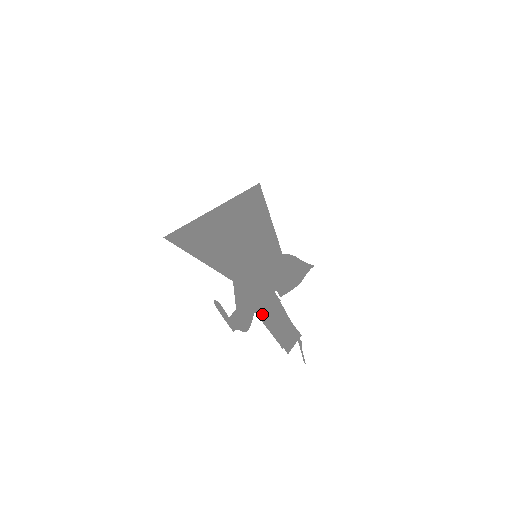
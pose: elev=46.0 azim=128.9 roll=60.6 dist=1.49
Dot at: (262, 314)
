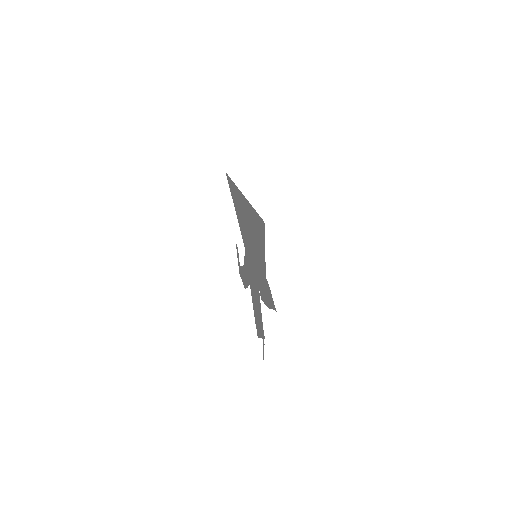
Dot at: (252, 292)
